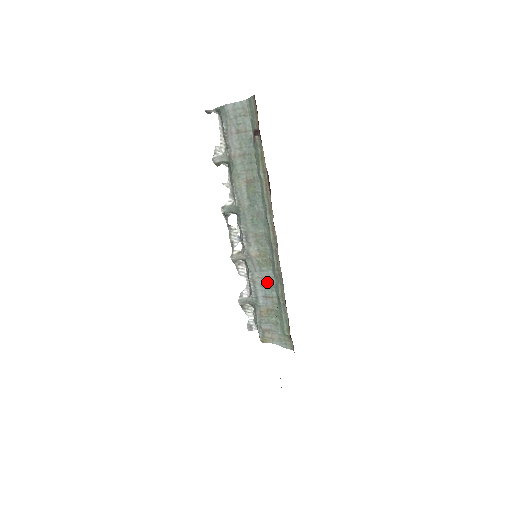
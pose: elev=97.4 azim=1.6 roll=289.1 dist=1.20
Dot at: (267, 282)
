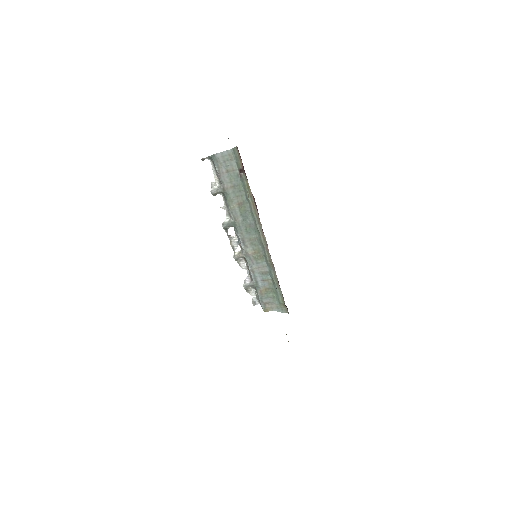
Dot at: (263, 270)
